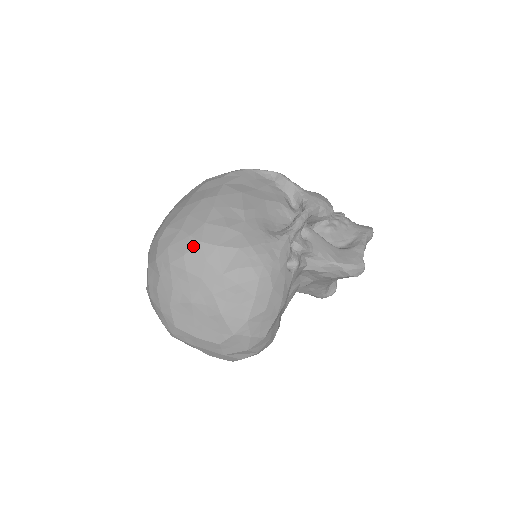
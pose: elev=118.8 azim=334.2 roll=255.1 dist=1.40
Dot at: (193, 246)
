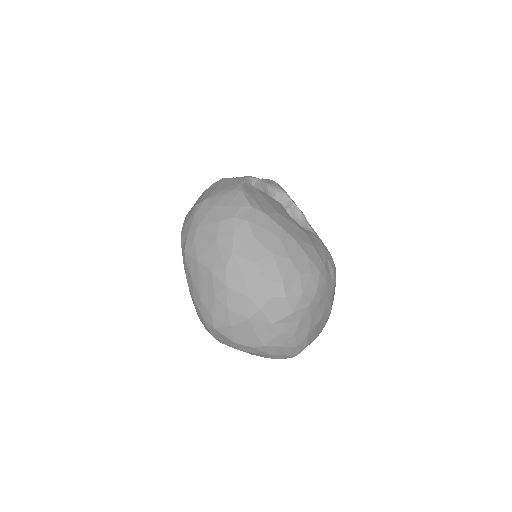
Dot at: (318, 279)
